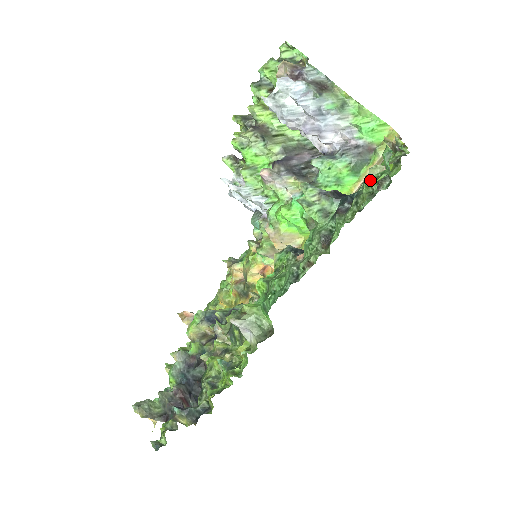
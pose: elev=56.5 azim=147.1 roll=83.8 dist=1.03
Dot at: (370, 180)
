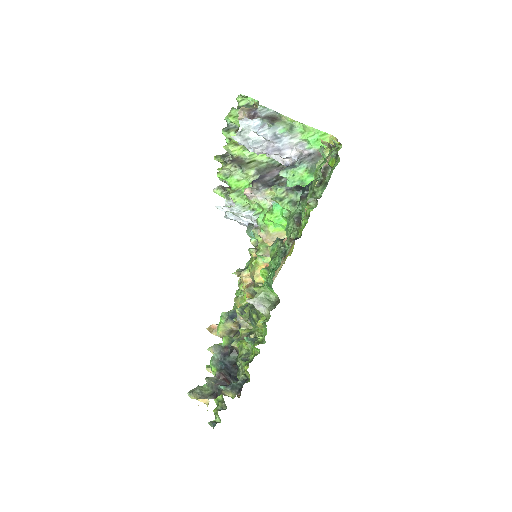
Dot at: (316, 170)
